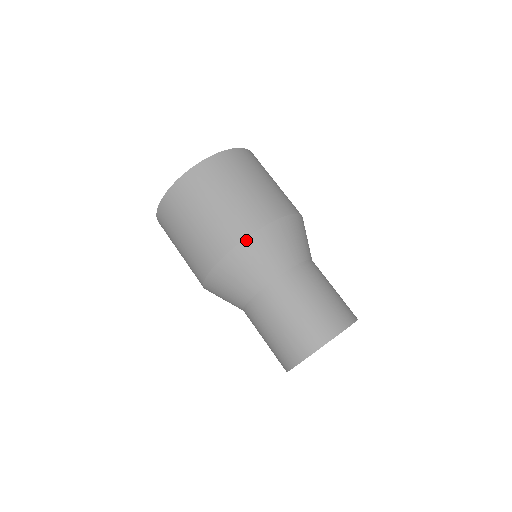
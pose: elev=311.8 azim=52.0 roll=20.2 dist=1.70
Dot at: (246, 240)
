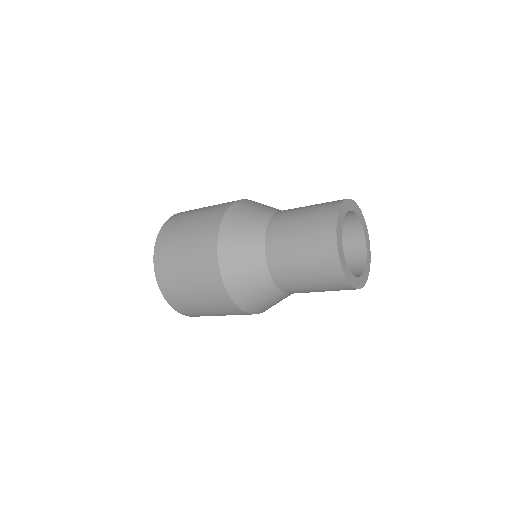
Dot at: (231, 206)
